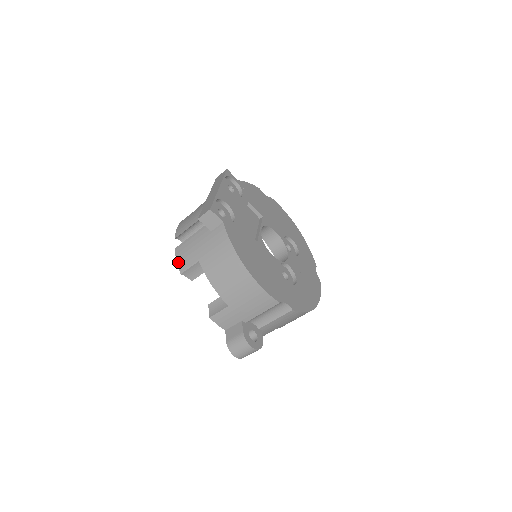
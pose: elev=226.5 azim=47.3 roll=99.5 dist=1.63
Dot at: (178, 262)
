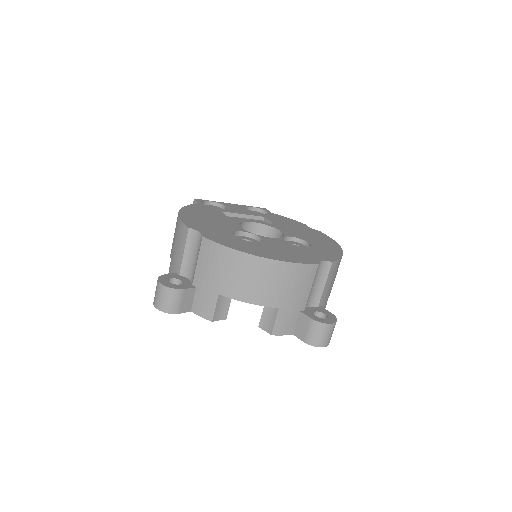
Dot at: occluded
